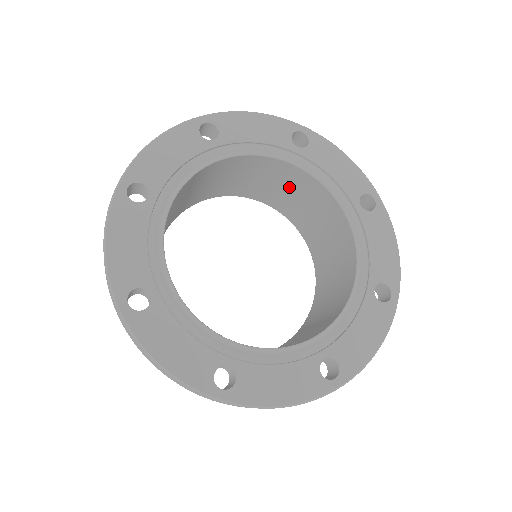
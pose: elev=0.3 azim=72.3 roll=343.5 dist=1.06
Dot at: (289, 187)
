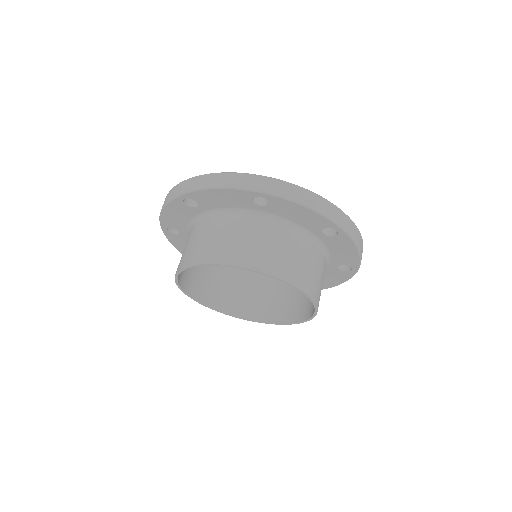
Dot at: (262, 287)
